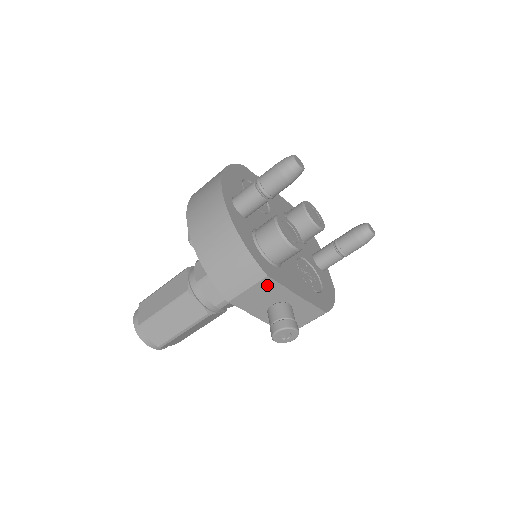
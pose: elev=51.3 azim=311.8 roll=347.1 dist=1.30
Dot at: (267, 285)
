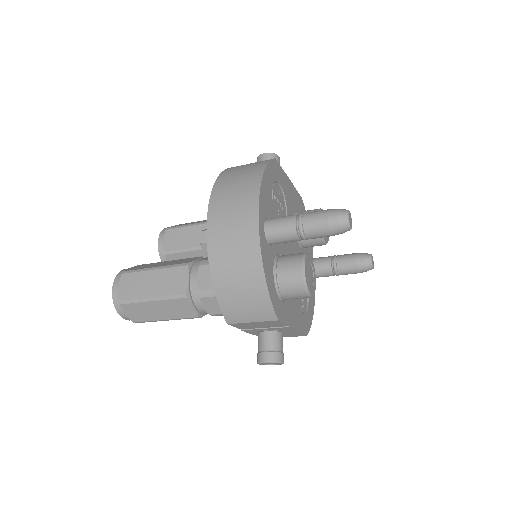
Dot at: (272, 323)
